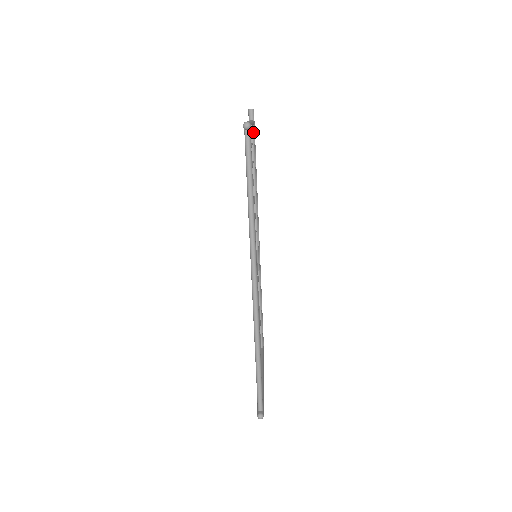
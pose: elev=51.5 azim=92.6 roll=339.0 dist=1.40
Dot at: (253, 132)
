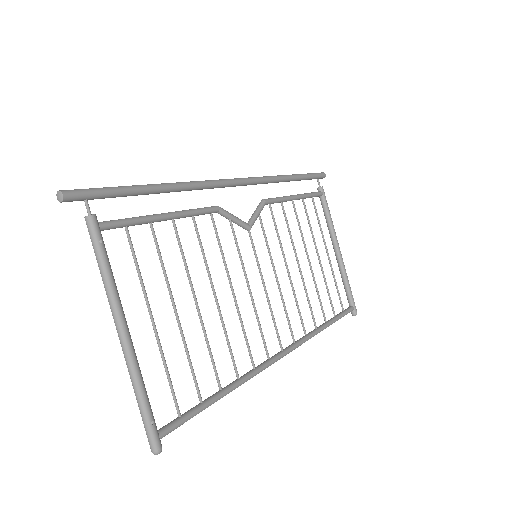
Dot at: (109, 227)
